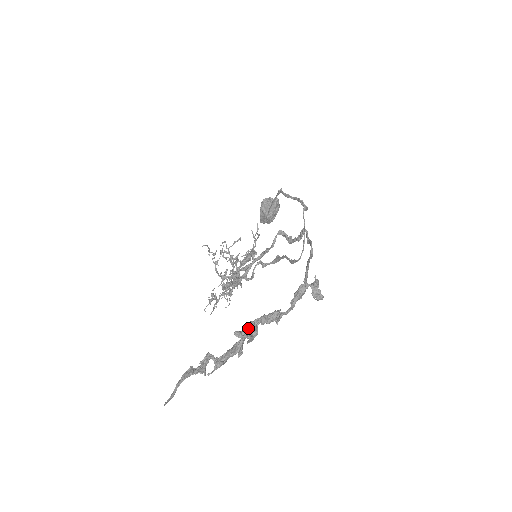
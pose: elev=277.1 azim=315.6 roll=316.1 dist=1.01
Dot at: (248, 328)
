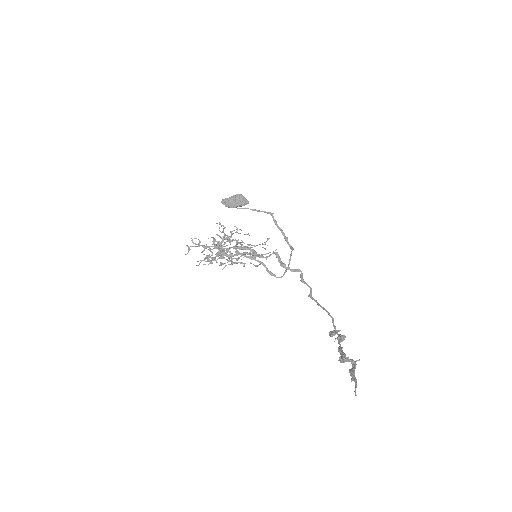
Dot at: (354, 361)
